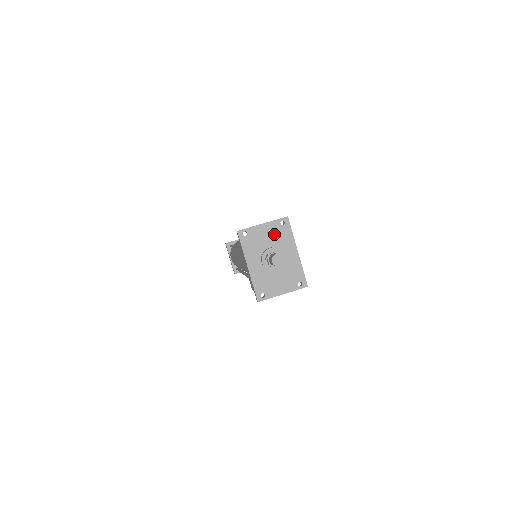
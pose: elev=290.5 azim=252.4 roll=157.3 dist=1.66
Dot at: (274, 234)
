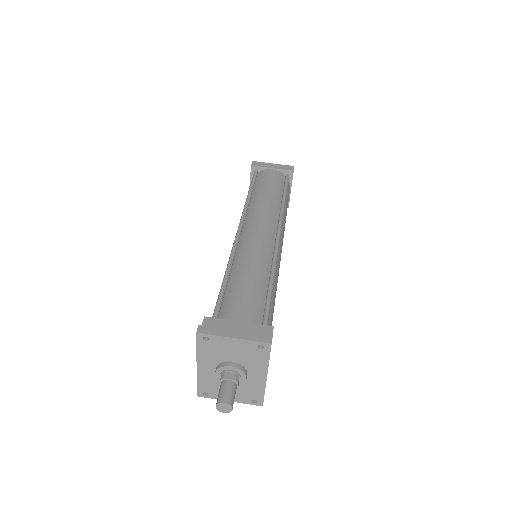
Dot at: (244, 352)
